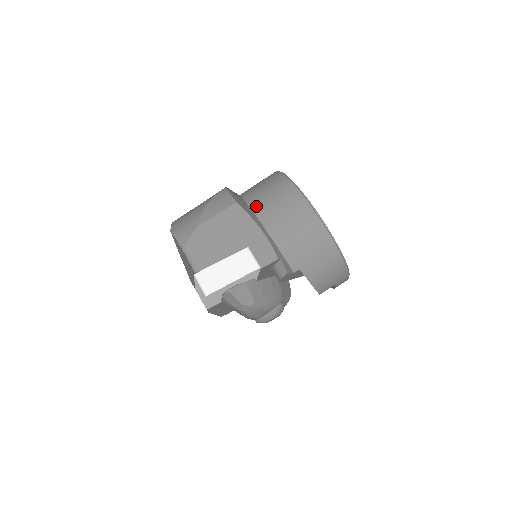
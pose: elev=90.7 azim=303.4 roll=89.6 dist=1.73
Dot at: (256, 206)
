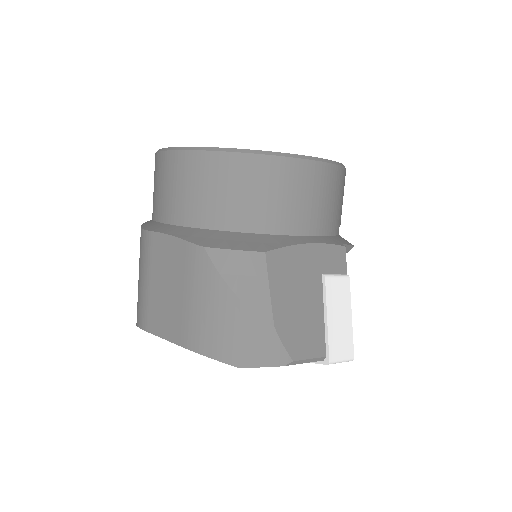
Dot at: (260, 225)
